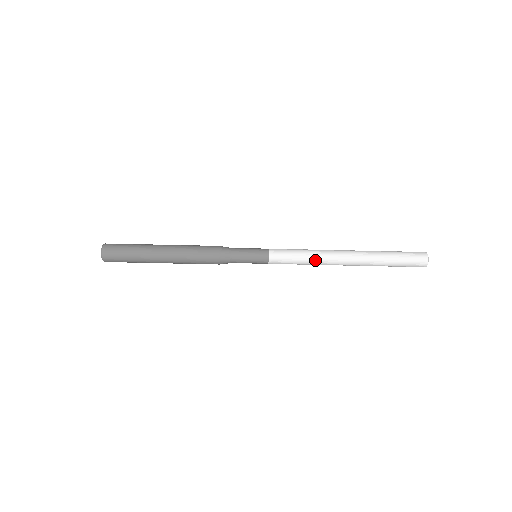
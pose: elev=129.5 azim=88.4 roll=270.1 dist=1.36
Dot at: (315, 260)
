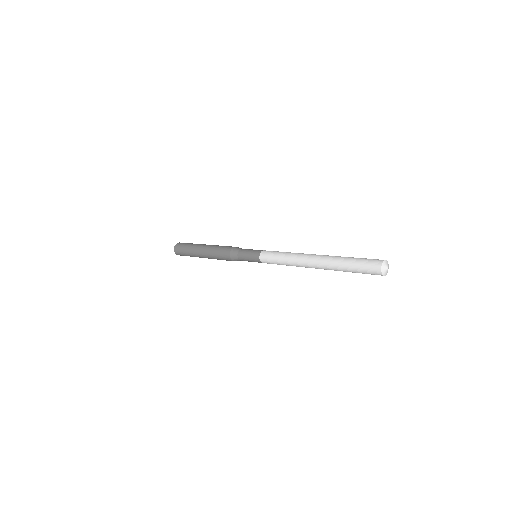
Dot at: (290, 263)
